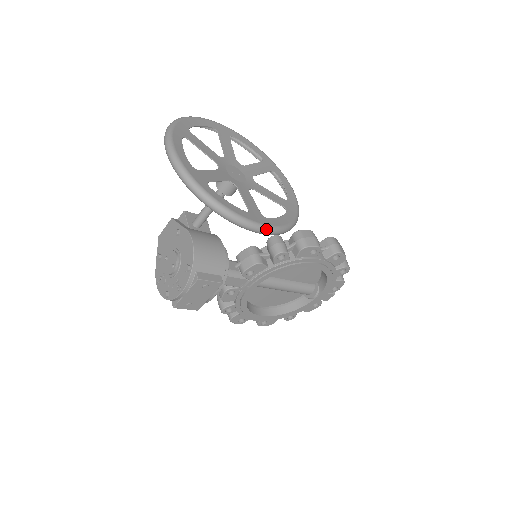
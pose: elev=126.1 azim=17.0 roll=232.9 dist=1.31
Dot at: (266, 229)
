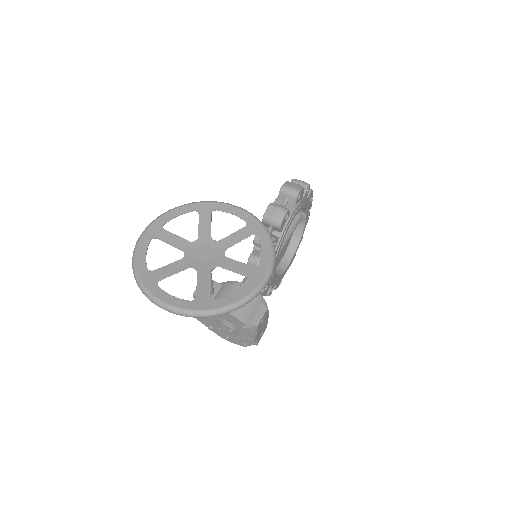
Dot at: (269, 275)
